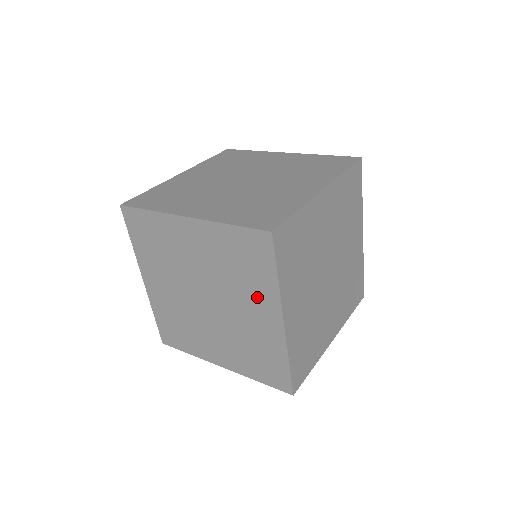
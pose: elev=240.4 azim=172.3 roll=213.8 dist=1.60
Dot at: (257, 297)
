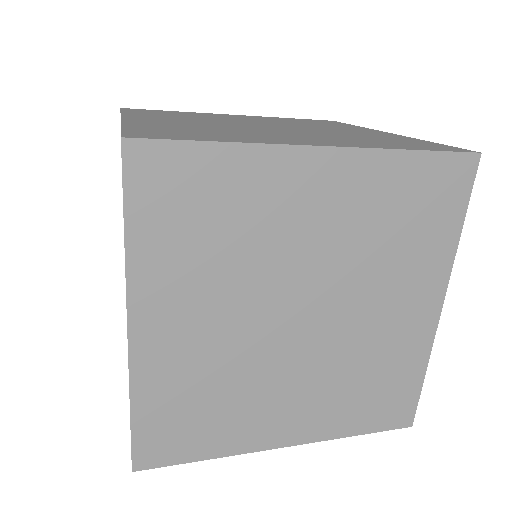
Dot at: (413, 276)
